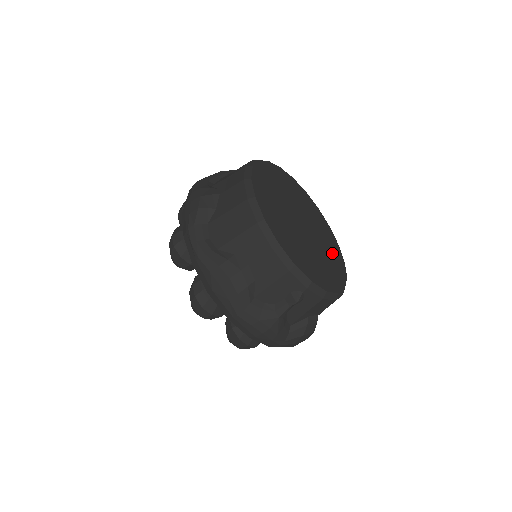
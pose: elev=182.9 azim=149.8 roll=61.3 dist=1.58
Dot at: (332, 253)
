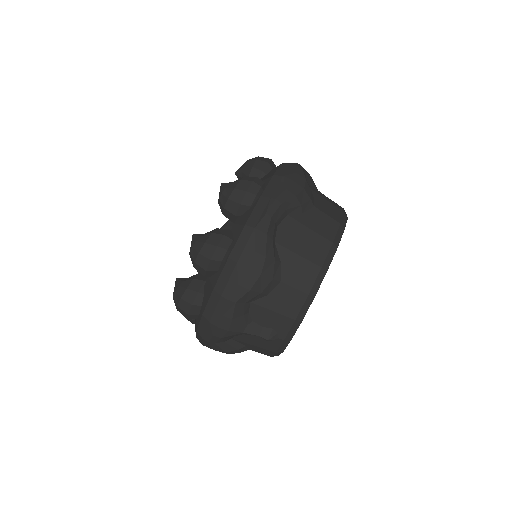
Dot at: occluded
